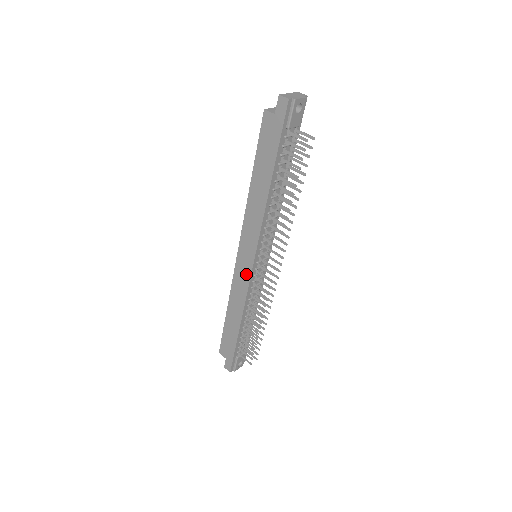
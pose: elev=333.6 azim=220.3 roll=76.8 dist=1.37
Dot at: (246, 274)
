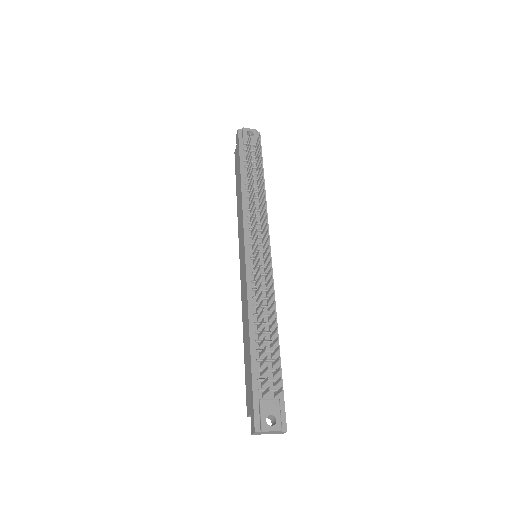
Dot at: (244, 269)
